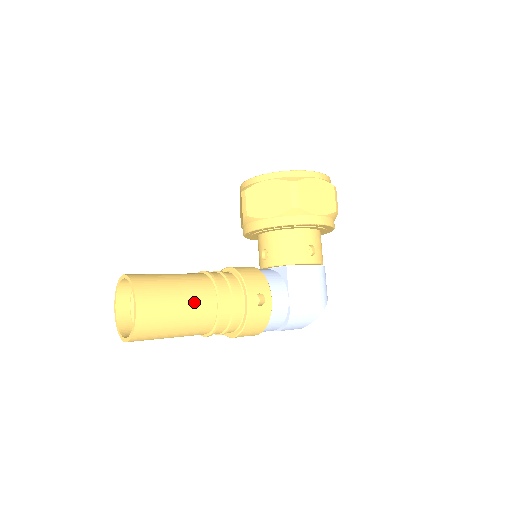
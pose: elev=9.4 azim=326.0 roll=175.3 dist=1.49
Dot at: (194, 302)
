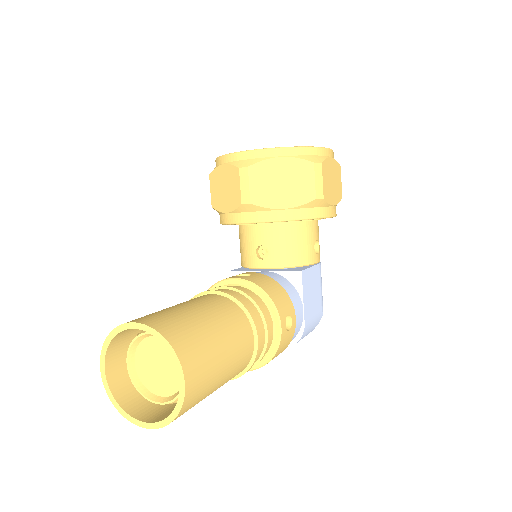
Dot at: (236, 348)
